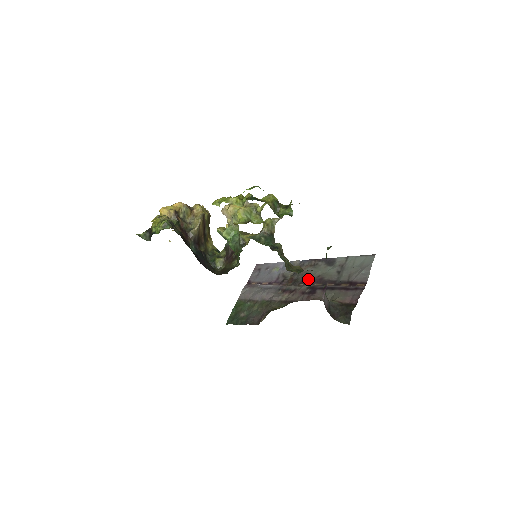
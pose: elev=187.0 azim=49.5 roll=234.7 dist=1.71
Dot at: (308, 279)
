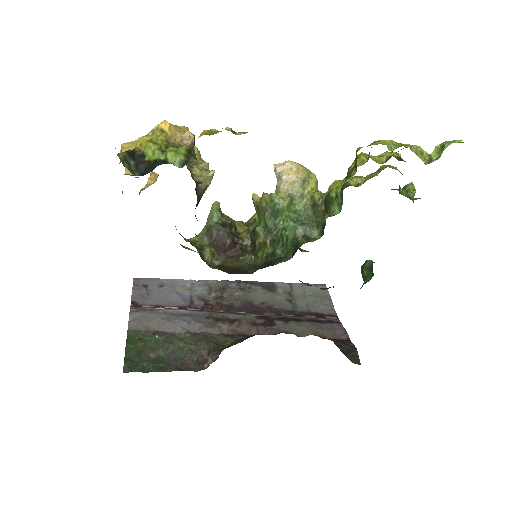
Dot at: (251, 306)
